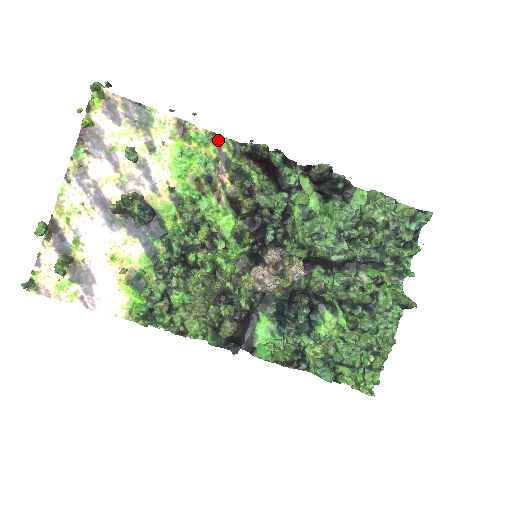
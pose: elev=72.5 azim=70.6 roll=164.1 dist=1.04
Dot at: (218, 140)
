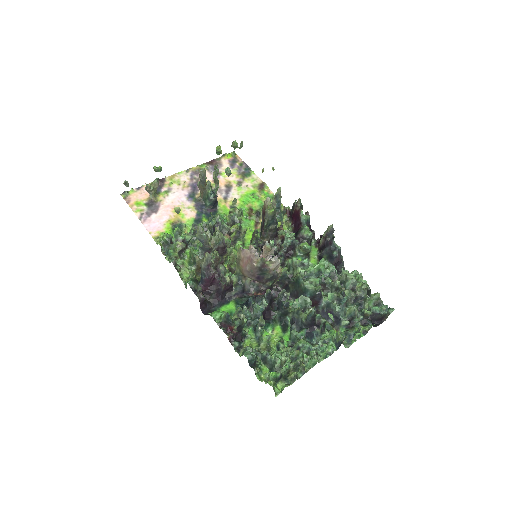
Dot at: occluded
